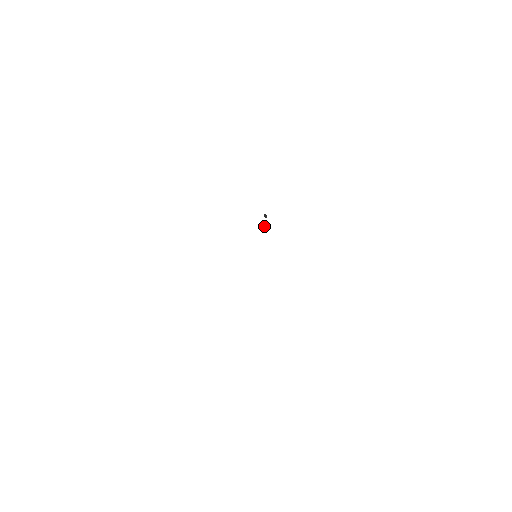
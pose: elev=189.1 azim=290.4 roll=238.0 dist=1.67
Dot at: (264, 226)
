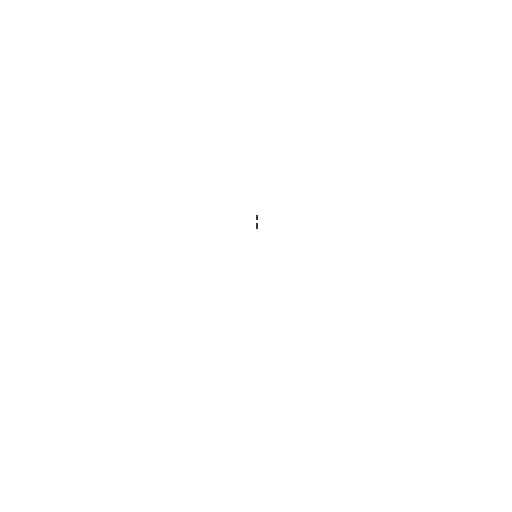
Dot at: (256, 228)
